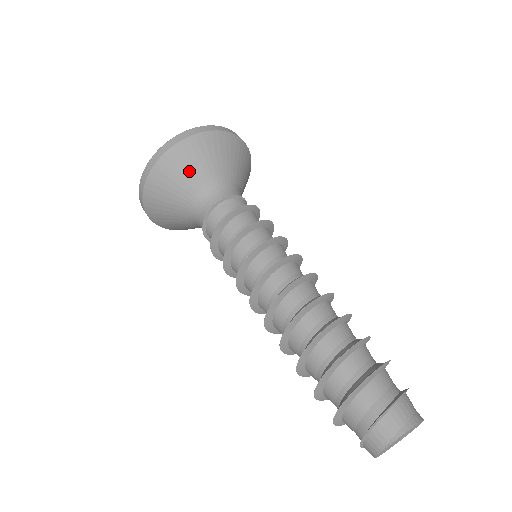
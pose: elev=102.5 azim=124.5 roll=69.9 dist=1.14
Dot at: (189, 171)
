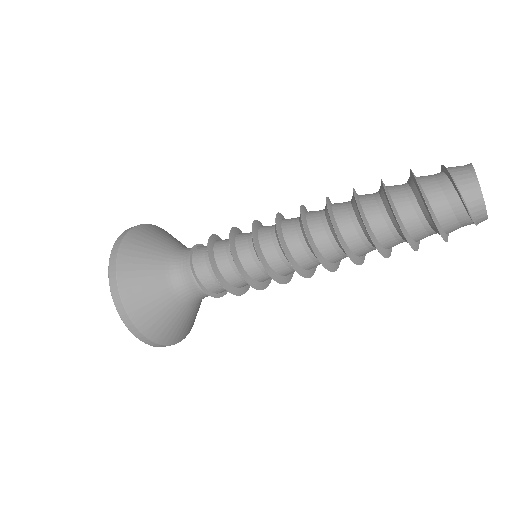
Dot at: (149, 250)
